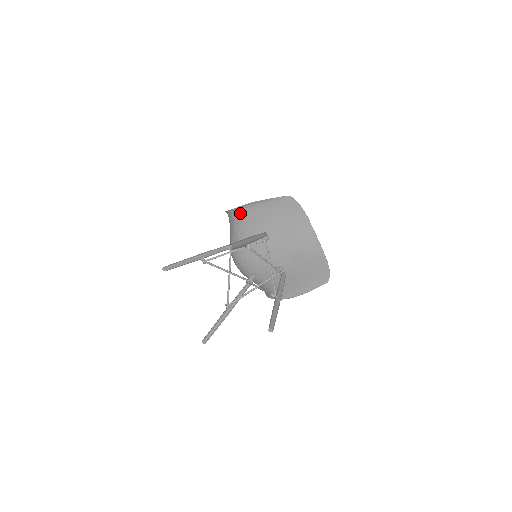
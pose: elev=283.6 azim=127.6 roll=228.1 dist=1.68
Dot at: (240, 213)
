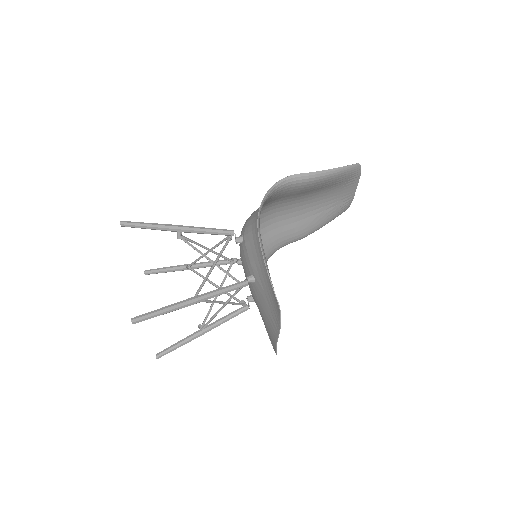
Dot at: occluded
